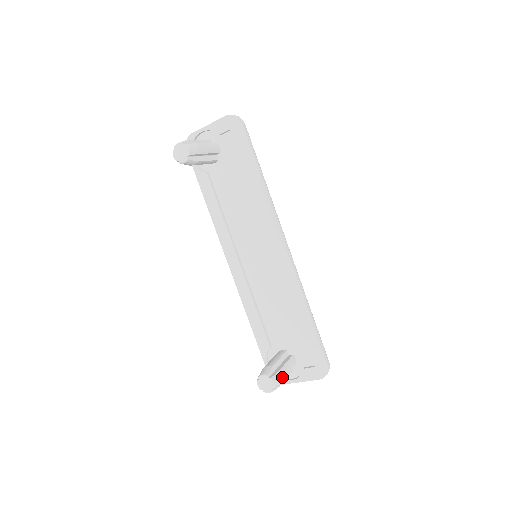
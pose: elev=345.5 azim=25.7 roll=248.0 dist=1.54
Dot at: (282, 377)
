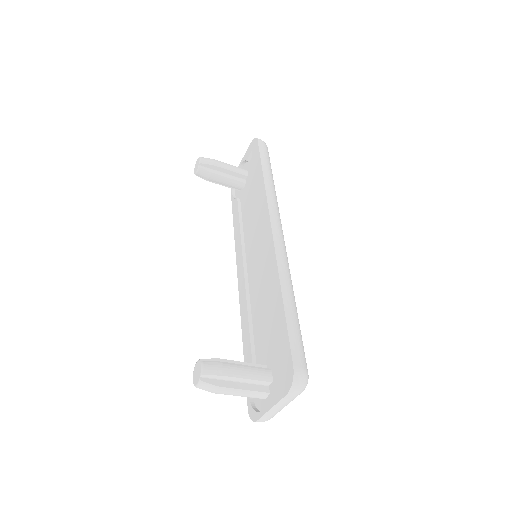
Dot at: (223, 370)
